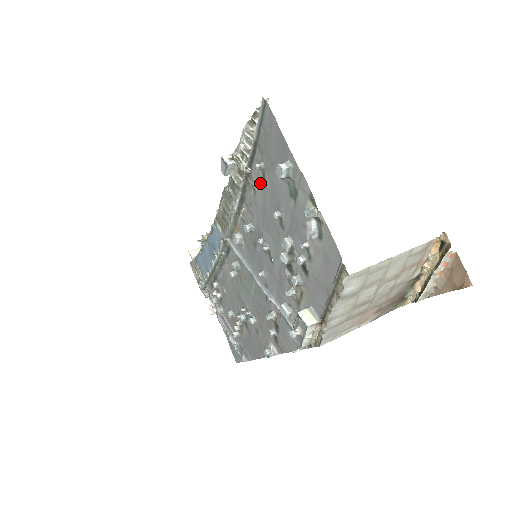
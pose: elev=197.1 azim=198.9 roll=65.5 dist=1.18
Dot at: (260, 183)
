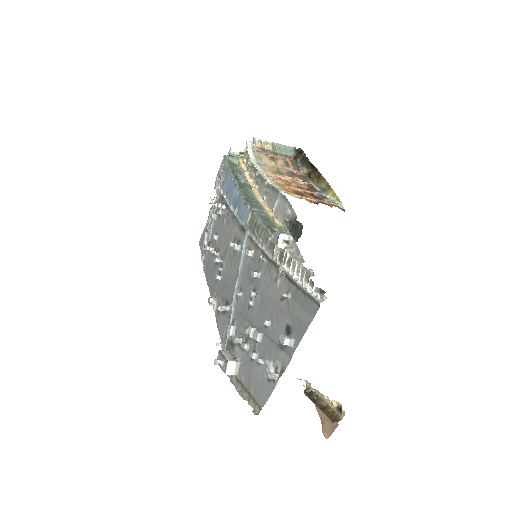
Dot at: (280, 290)
